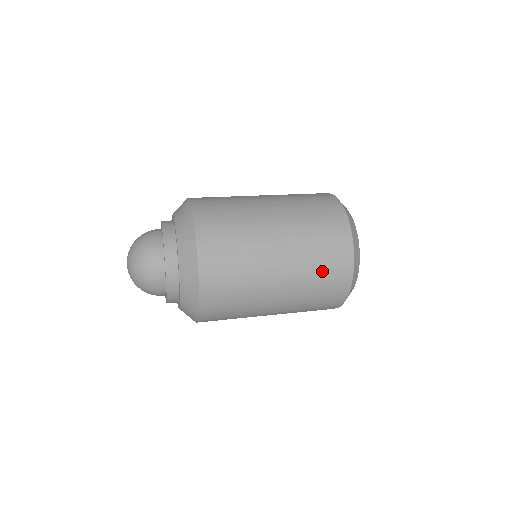
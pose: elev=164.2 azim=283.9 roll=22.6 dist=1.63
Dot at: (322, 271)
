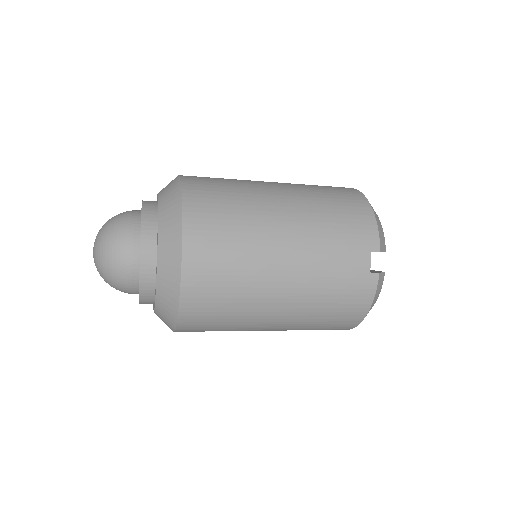
Dot at: (324, 189)
